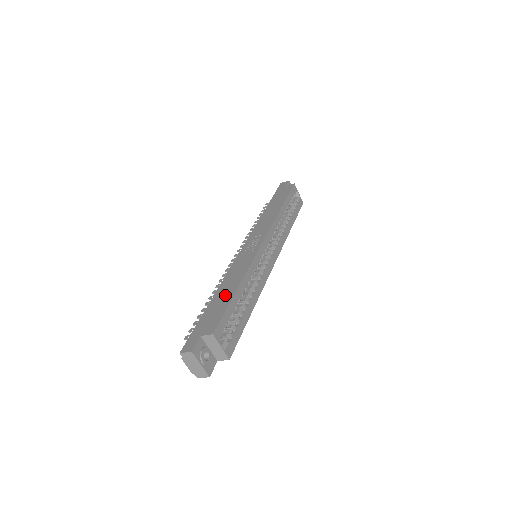
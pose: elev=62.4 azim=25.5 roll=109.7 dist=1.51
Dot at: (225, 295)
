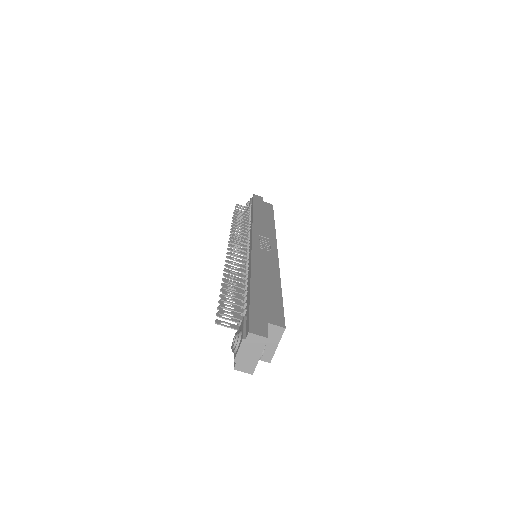
Dot at: (269, 286)
